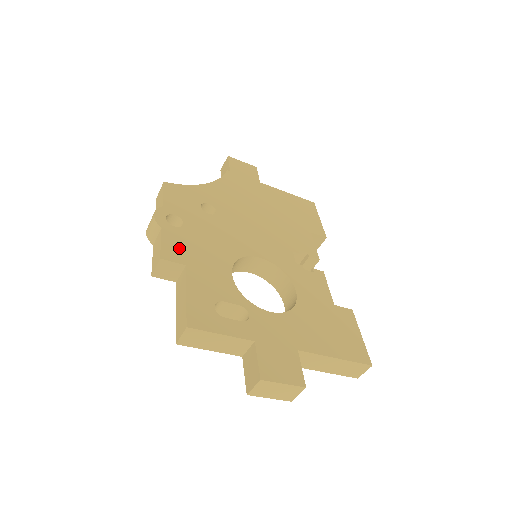
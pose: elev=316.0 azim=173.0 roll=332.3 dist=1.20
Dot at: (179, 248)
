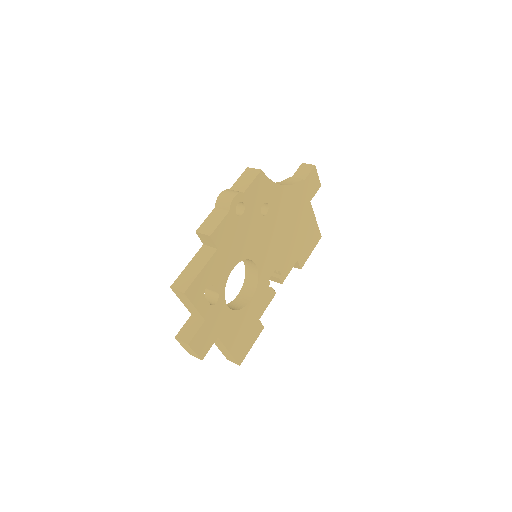
Dot at: (225, 233)
